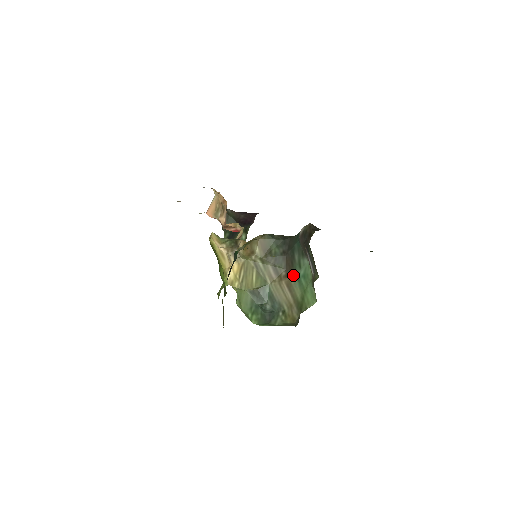
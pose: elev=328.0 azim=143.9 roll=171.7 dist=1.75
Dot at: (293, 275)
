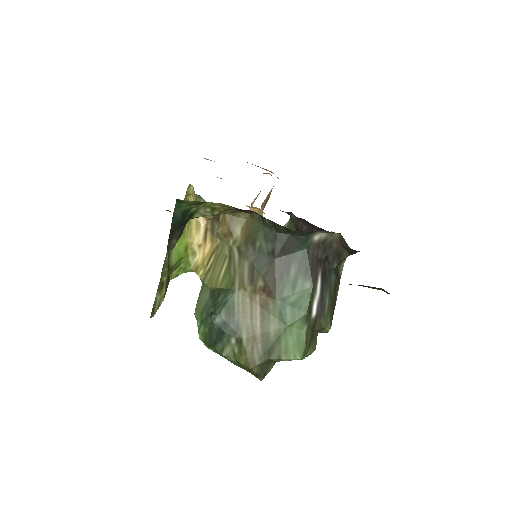
Dot at: (276, 294)
